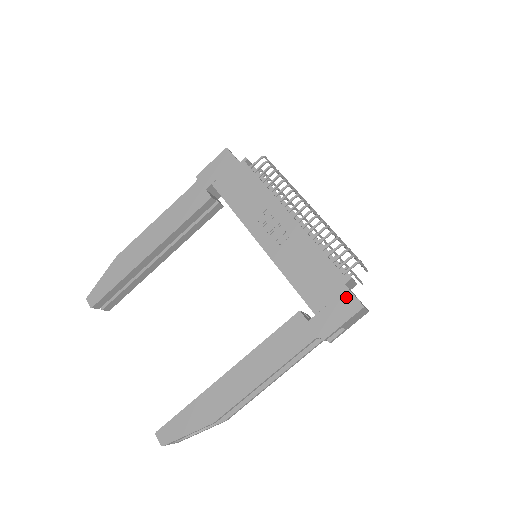
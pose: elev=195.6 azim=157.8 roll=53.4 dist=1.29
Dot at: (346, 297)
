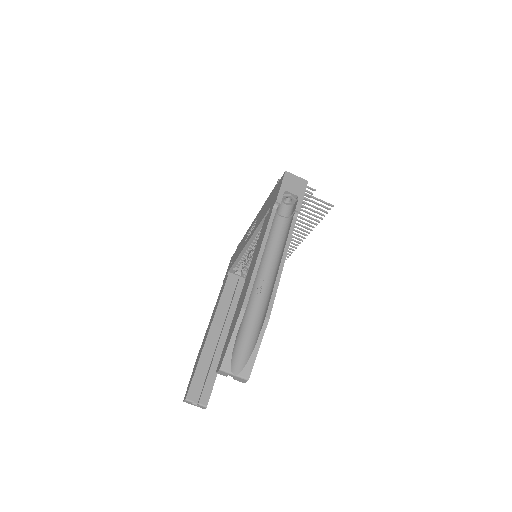
Dot at: (279, 183)
